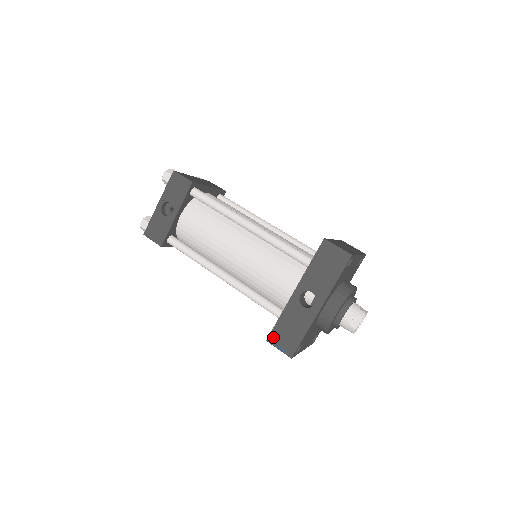
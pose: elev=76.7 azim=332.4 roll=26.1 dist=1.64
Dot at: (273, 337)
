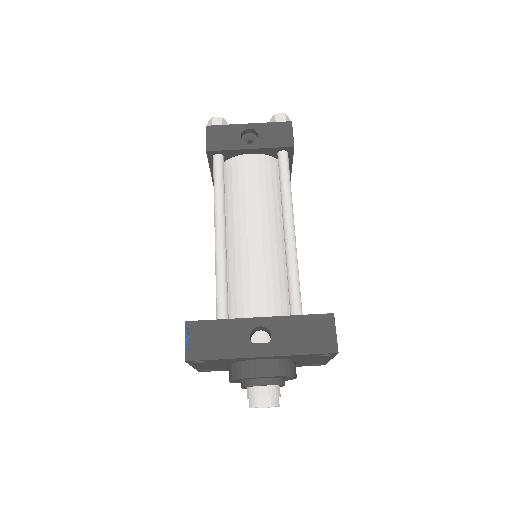
Dot at: (195, 326)
